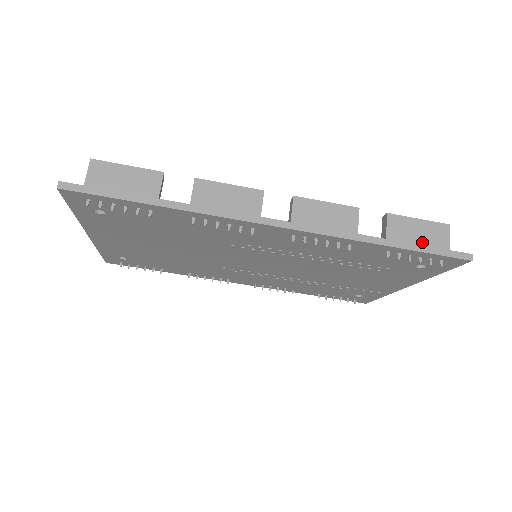
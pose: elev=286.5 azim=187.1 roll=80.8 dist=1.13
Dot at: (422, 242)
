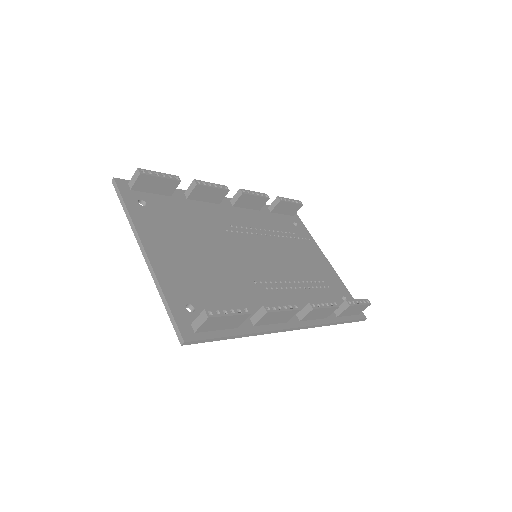
Dot at: (352, 313)
